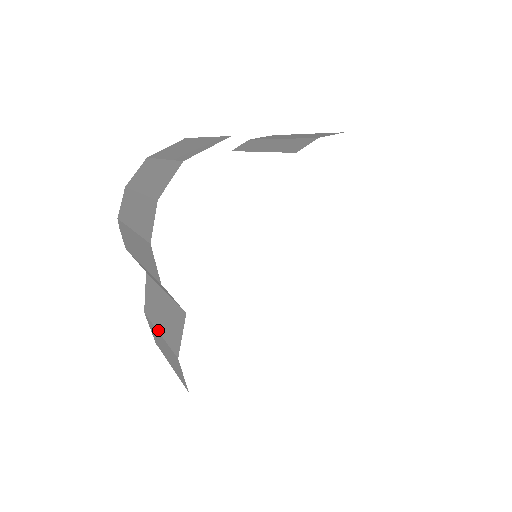
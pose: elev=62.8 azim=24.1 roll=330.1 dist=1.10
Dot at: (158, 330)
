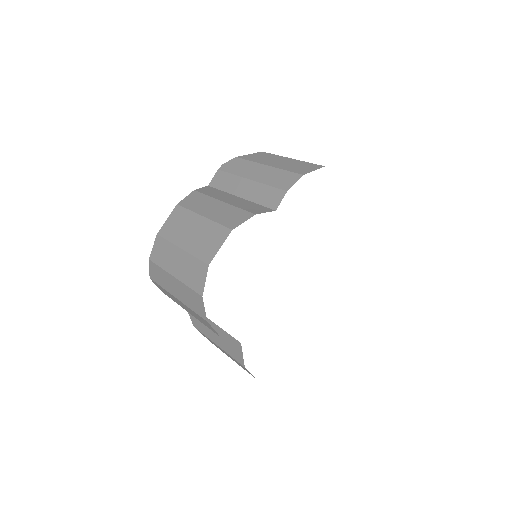
Dot at: (216, 344)
